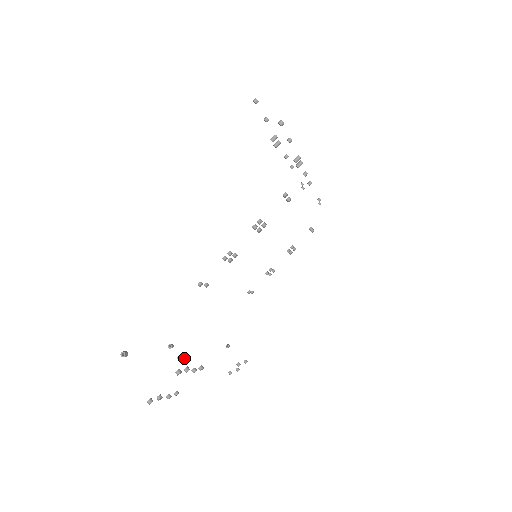
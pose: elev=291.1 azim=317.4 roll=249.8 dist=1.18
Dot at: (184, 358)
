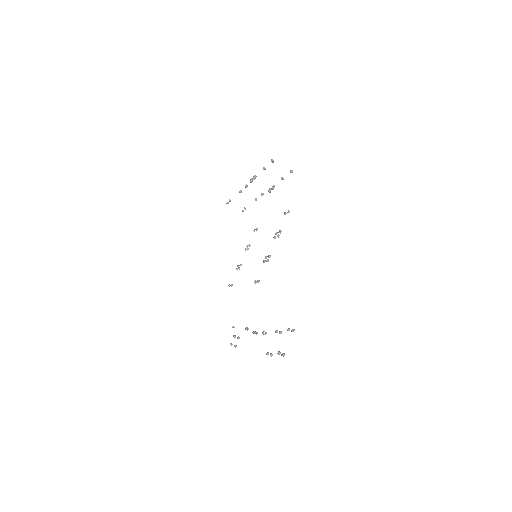
Dot at: (256, 333)
